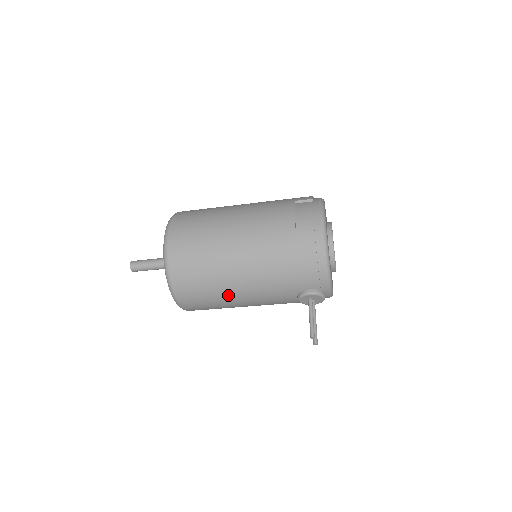
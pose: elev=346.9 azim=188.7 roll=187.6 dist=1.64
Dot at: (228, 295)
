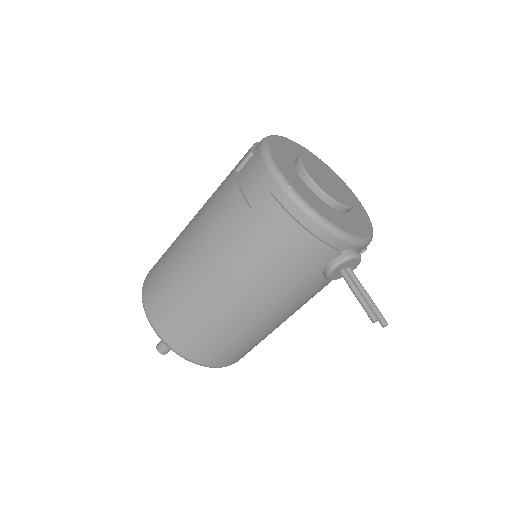
Dot at: (252, 330)
